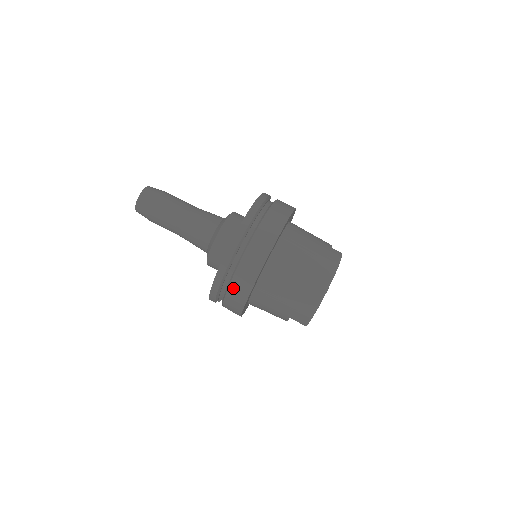
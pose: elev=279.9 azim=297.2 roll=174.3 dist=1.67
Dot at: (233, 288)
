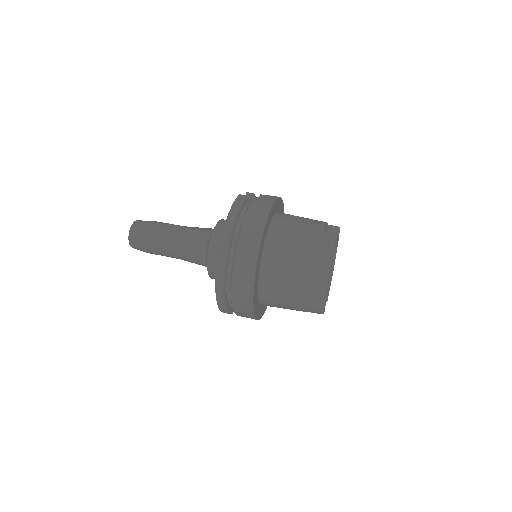
Dot at: (237, 307)
